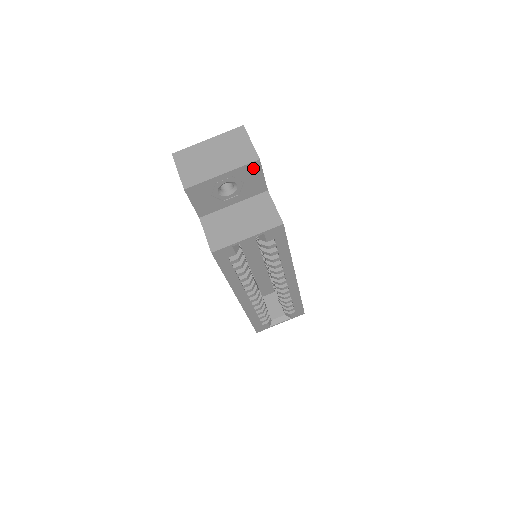
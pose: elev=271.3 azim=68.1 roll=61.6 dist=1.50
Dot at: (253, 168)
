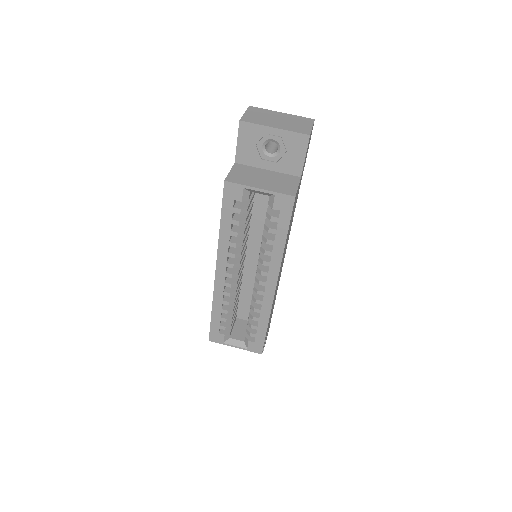
Dot at: (301, 141)
